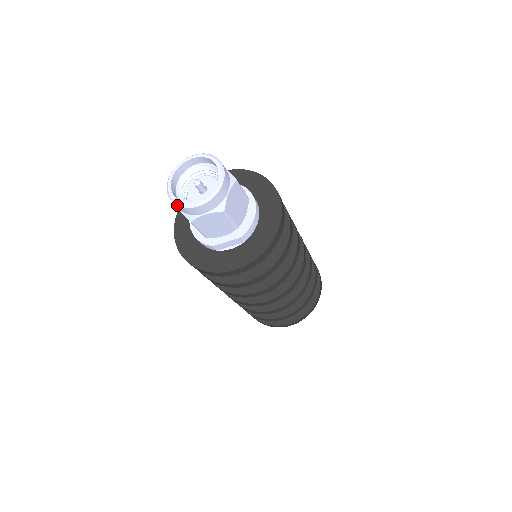
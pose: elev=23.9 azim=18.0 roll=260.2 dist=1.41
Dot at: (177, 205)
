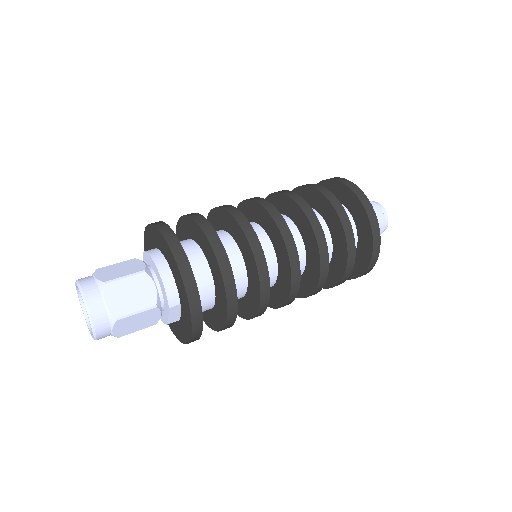
Dot at: occluded
